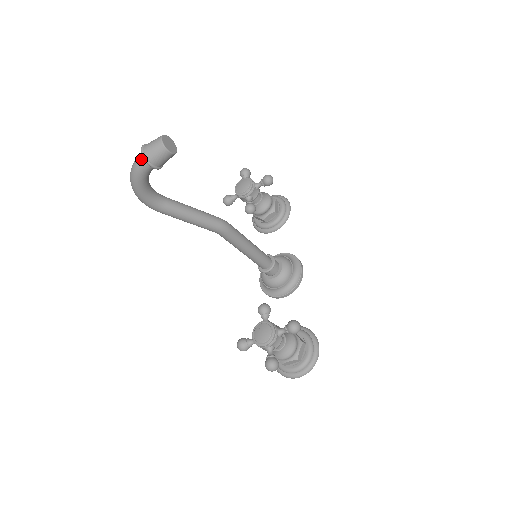
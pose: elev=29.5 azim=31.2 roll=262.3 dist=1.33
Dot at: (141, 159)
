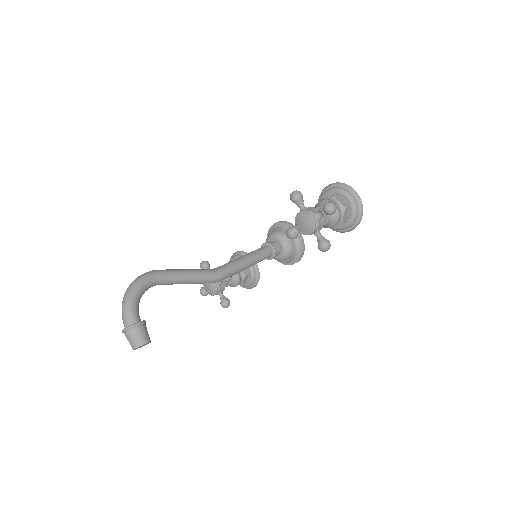
Dot at: (124, 325)
